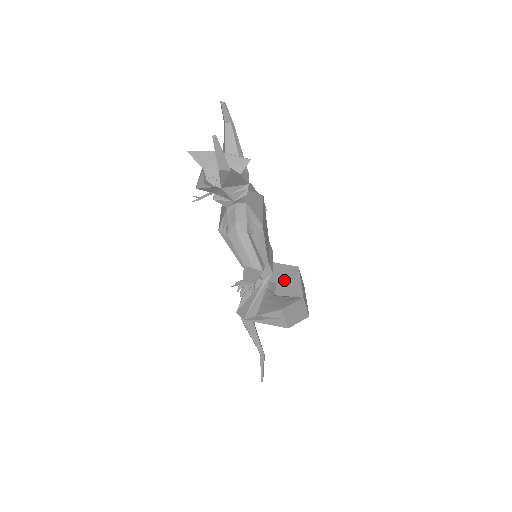
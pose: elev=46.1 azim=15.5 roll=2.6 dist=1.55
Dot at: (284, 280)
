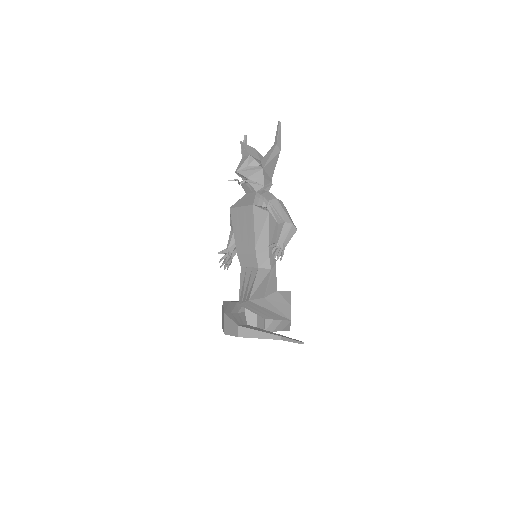
Dot at: occluded
